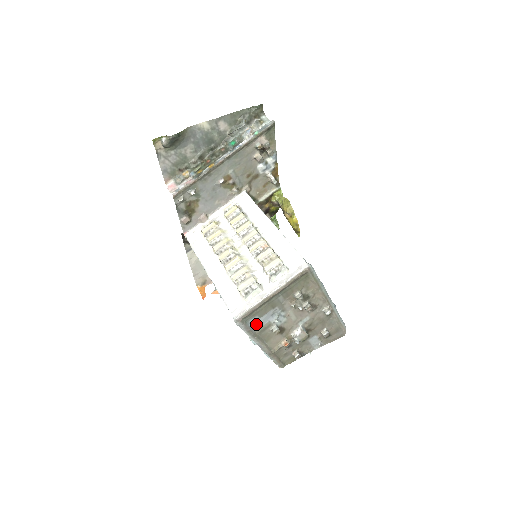
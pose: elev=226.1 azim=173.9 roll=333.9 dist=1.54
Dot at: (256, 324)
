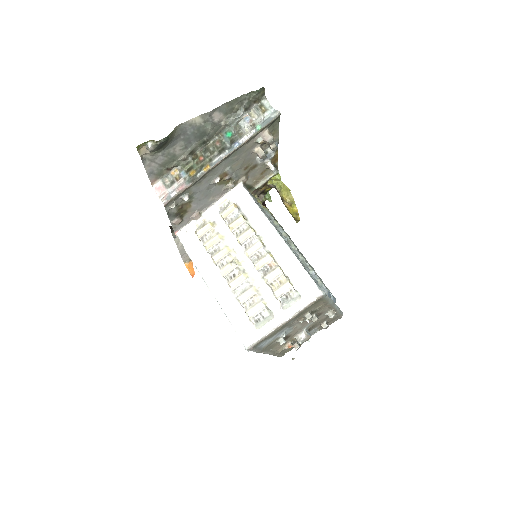
Dot at: (265, 343)
